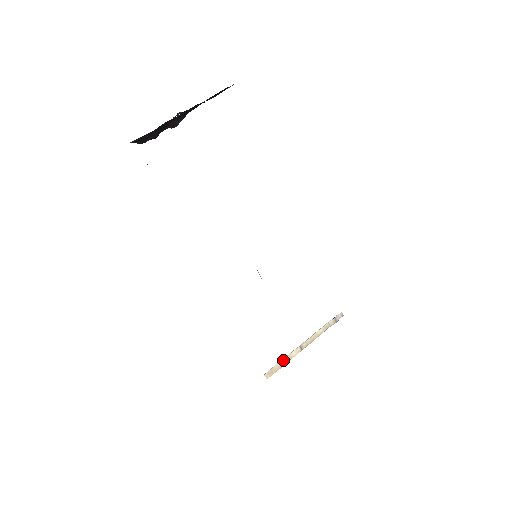
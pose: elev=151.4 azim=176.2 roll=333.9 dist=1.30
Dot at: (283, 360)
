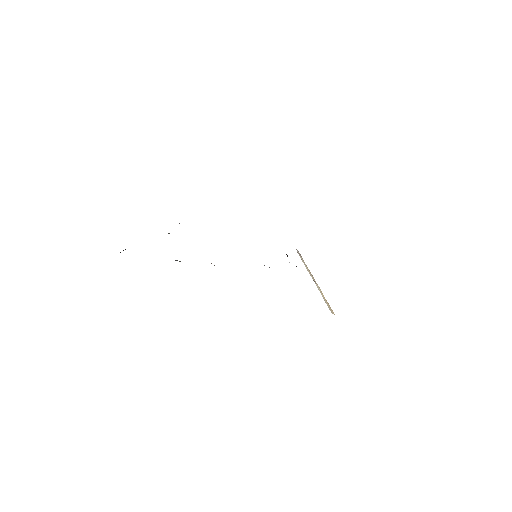
Dot at: (323, 298)
